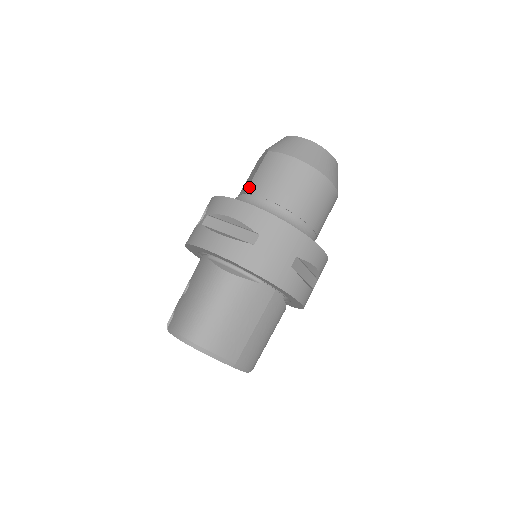
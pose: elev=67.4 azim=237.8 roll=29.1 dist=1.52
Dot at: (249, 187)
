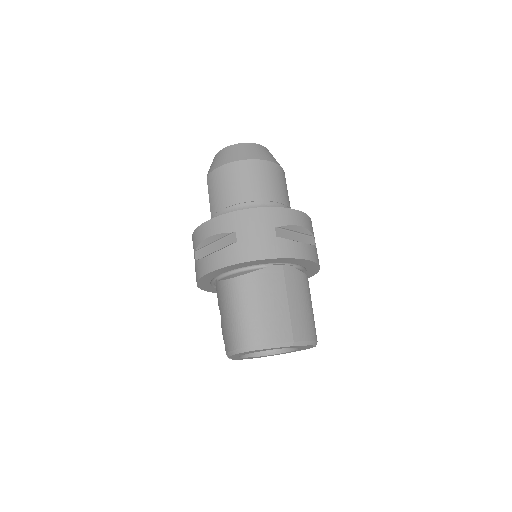
Dot at: (211, 210)
